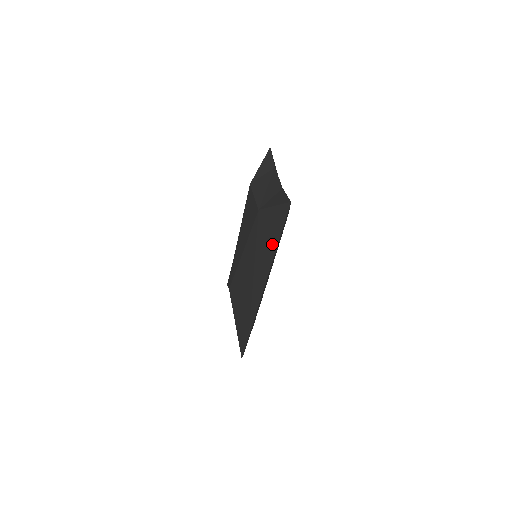
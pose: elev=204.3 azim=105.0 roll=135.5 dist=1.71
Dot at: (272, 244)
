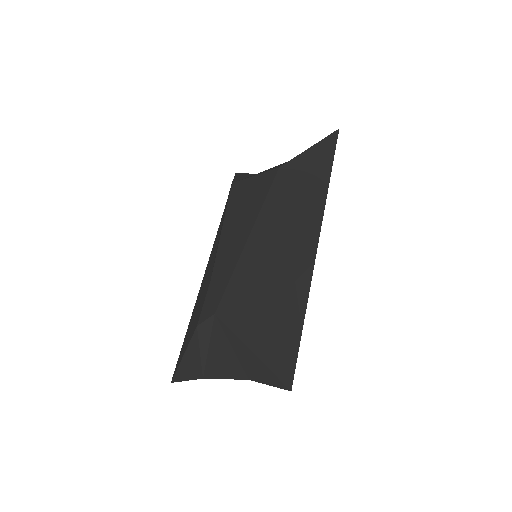
Dot at: (320, 180)
